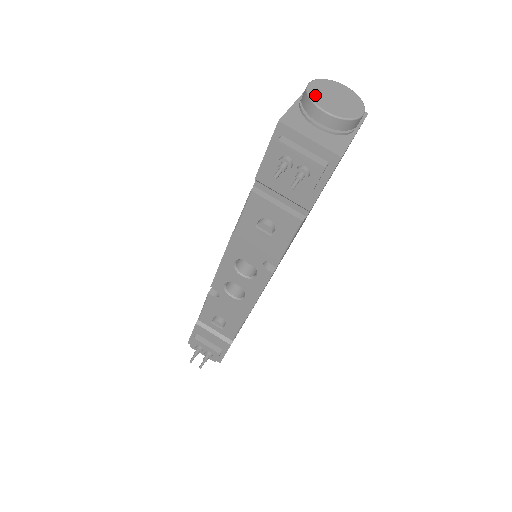
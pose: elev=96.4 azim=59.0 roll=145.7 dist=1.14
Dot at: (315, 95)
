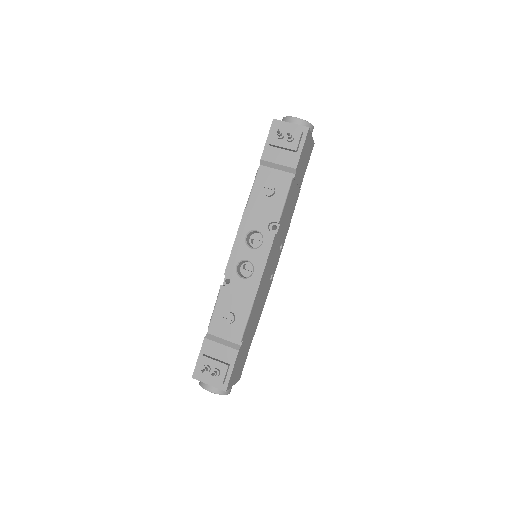
Dot at: occluded
